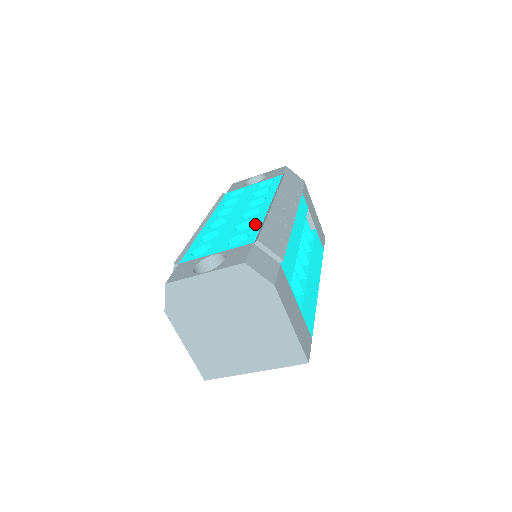
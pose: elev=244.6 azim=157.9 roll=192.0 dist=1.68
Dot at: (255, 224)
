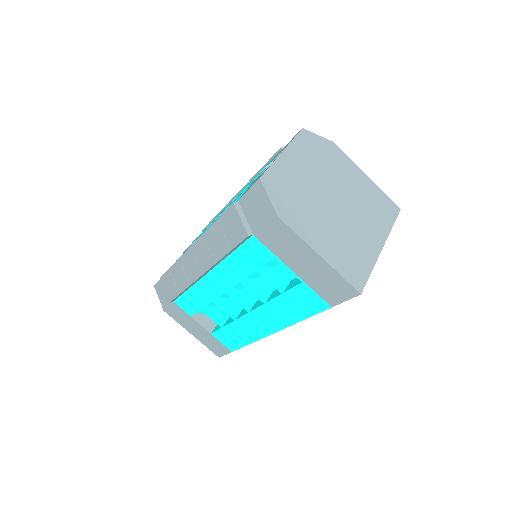
Dot at: (254, 178)
